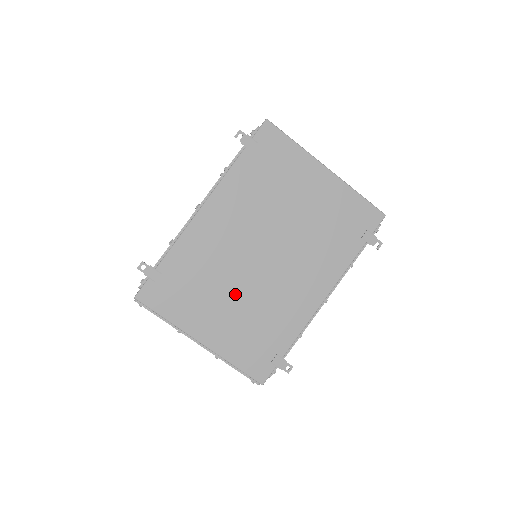
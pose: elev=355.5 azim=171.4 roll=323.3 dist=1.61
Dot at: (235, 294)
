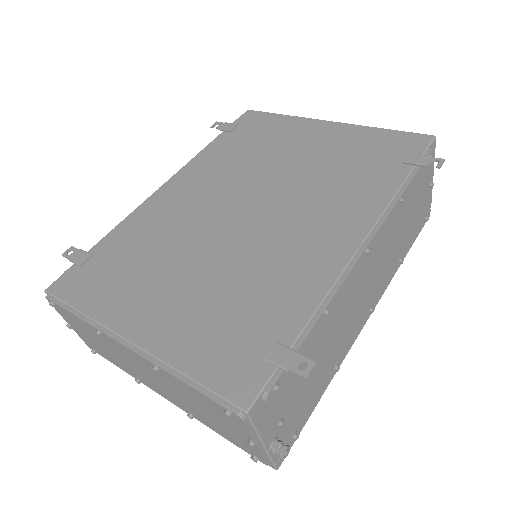
Dot at: (198, 262)
